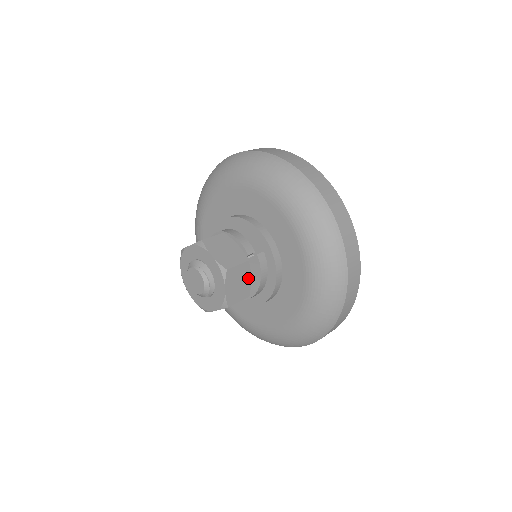
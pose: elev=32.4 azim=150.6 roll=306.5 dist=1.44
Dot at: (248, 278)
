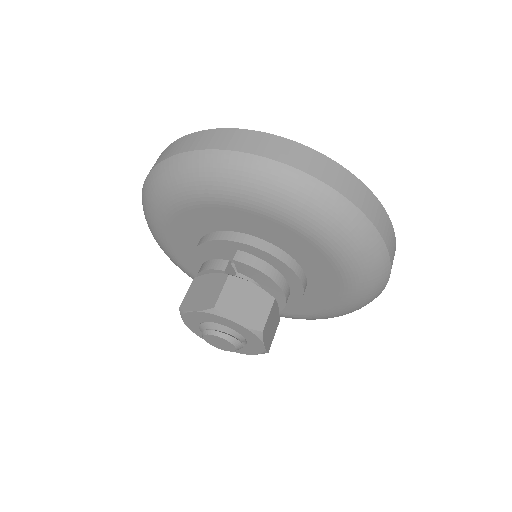
Dot at: (250, 287)
